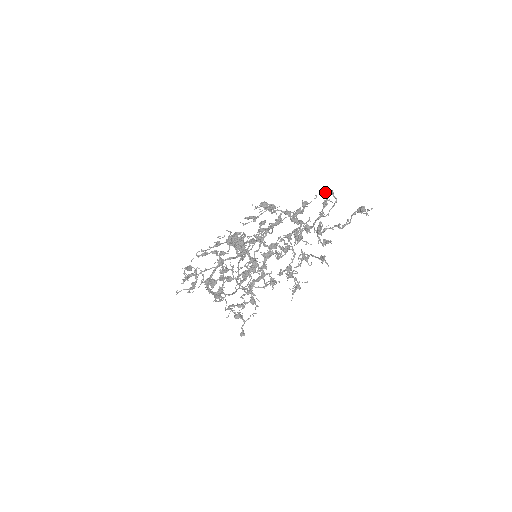
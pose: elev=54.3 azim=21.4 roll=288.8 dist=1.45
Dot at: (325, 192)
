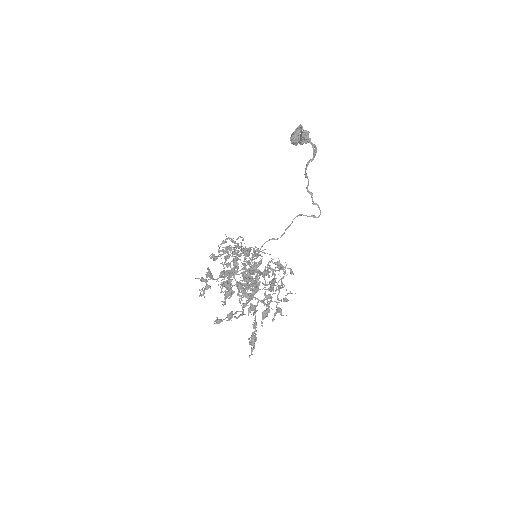
Dot at: (216, 321)
